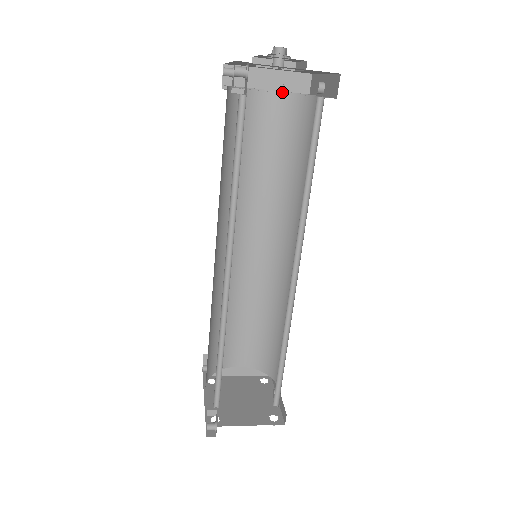
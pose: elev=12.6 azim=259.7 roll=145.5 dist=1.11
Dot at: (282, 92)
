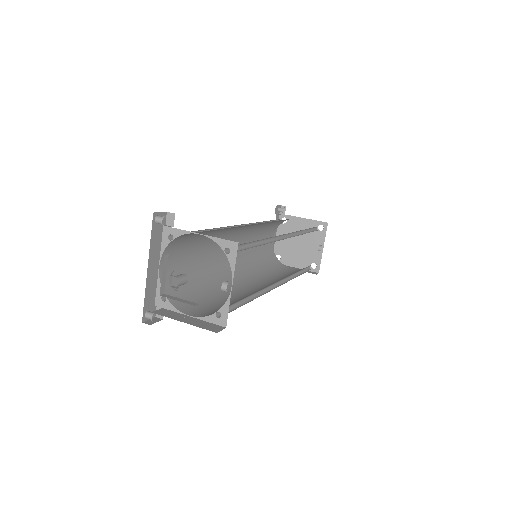
Dot at: occluded
